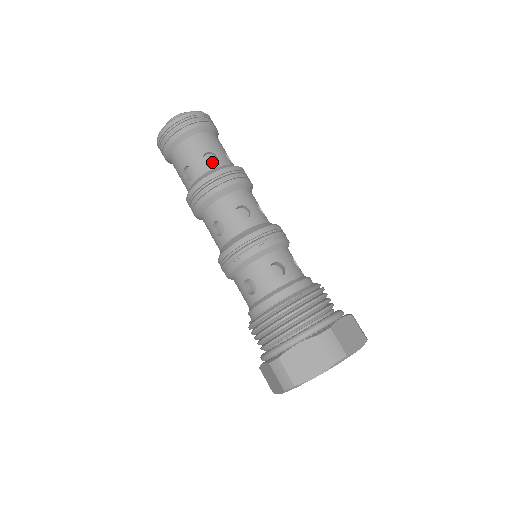
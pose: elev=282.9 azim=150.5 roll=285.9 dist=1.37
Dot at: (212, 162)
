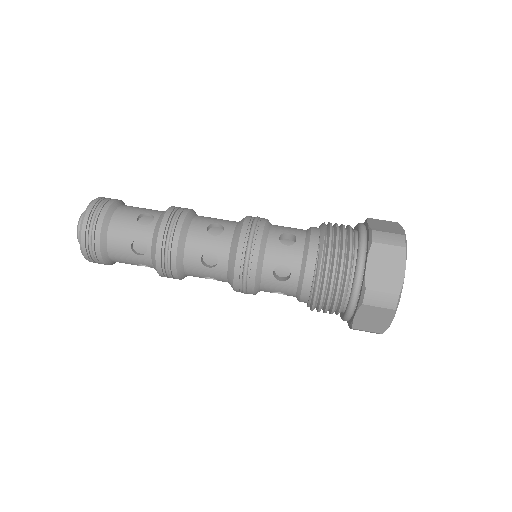
Dot at: (149, 221)
